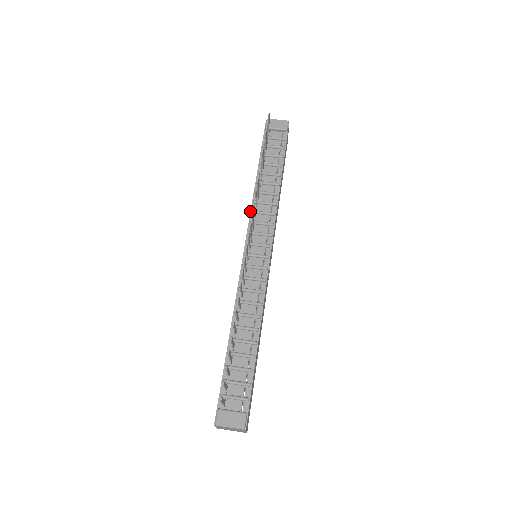
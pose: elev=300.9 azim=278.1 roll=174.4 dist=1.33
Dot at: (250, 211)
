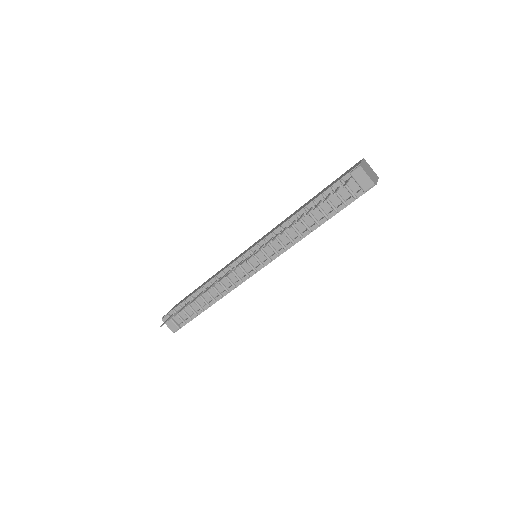
Dot at: (272, 231)
